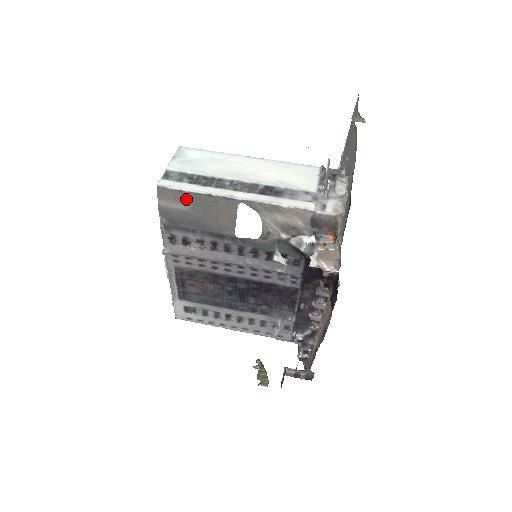
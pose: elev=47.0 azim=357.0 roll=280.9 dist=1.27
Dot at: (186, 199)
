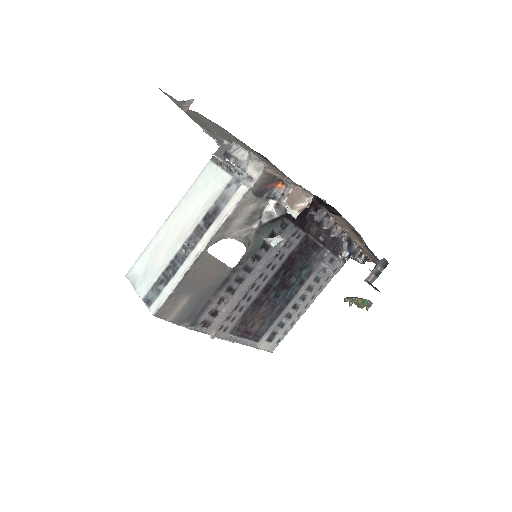
Dot at: (178, 296)
